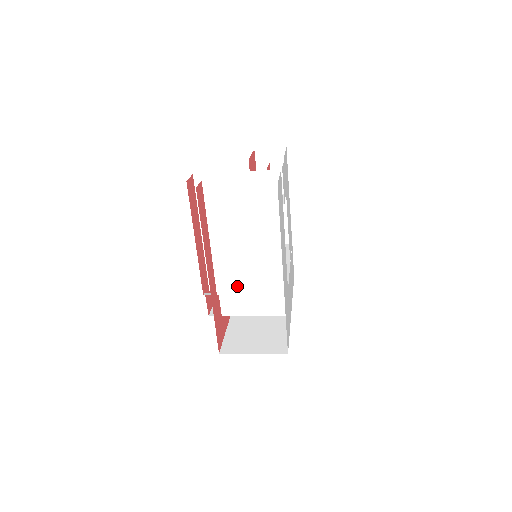
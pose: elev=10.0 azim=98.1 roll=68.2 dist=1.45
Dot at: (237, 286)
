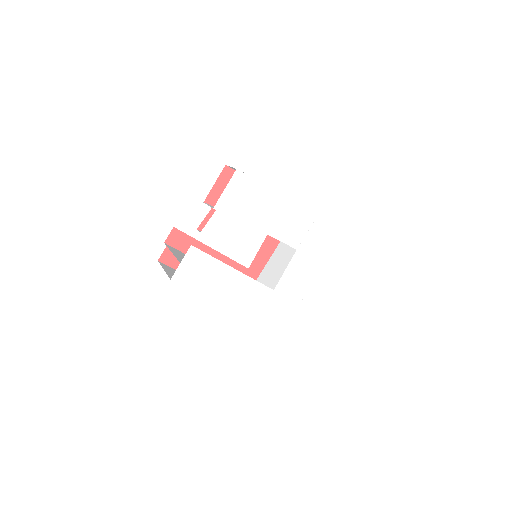
Dot at: occluded
